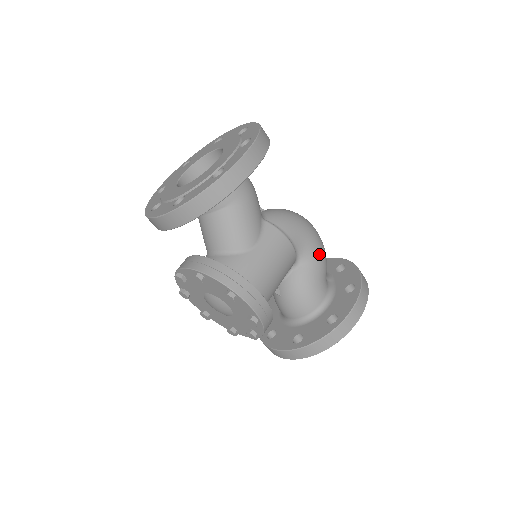
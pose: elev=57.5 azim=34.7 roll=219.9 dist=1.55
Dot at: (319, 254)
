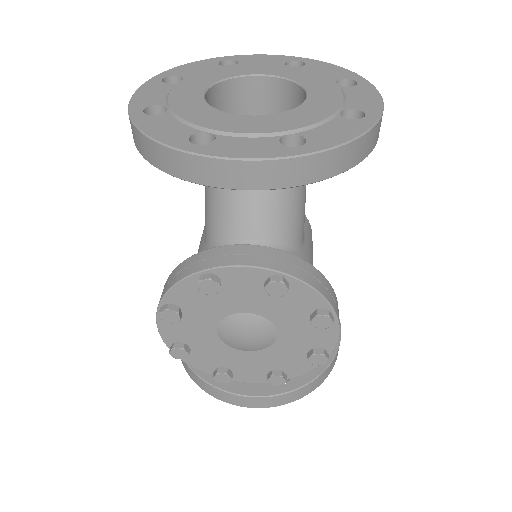
Dot at: occluded
